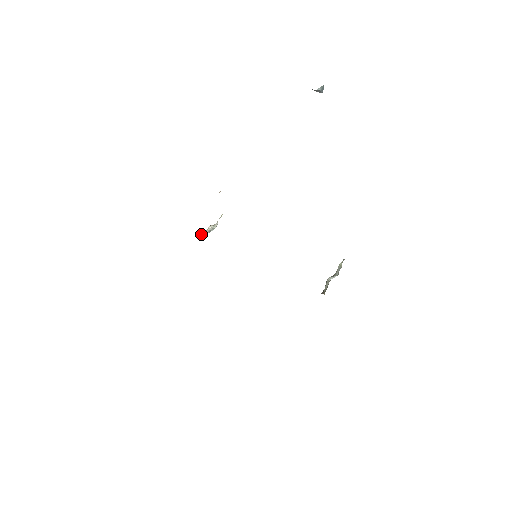
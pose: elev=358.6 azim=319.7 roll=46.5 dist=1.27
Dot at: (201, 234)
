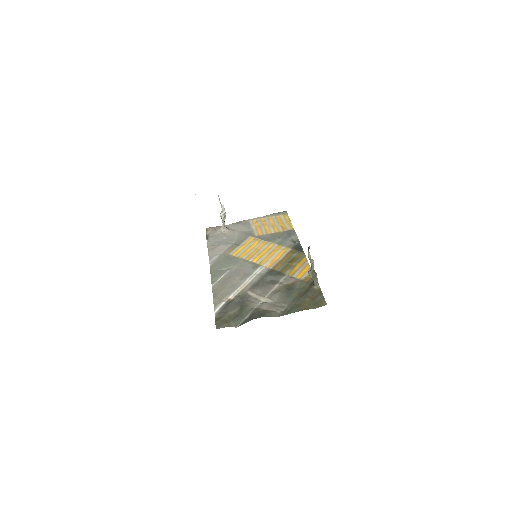
Dot at: (222, 225)
